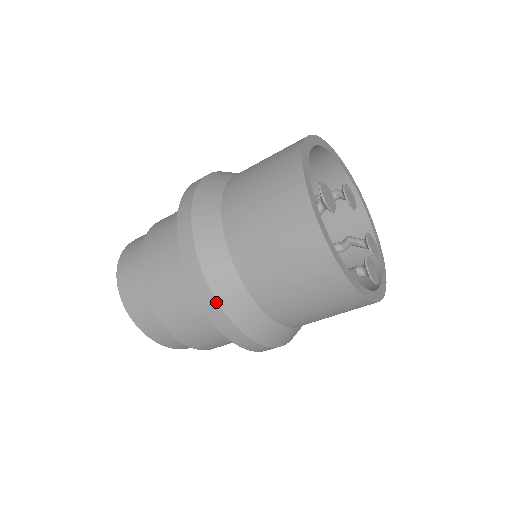
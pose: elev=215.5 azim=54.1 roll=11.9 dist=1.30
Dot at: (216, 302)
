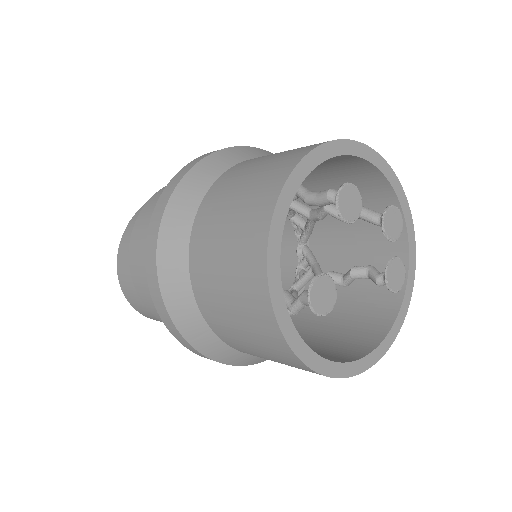
Dot at: (244, 365)
